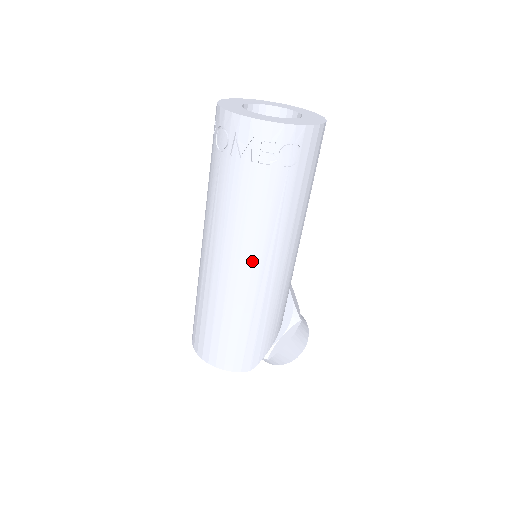
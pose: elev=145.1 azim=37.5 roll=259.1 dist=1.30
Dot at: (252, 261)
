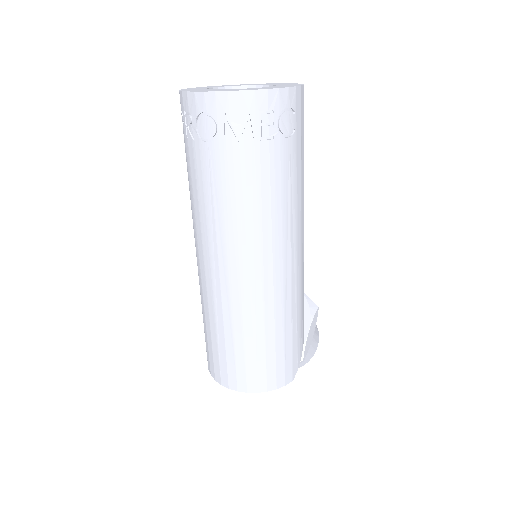
Dot at: (274, 255)
